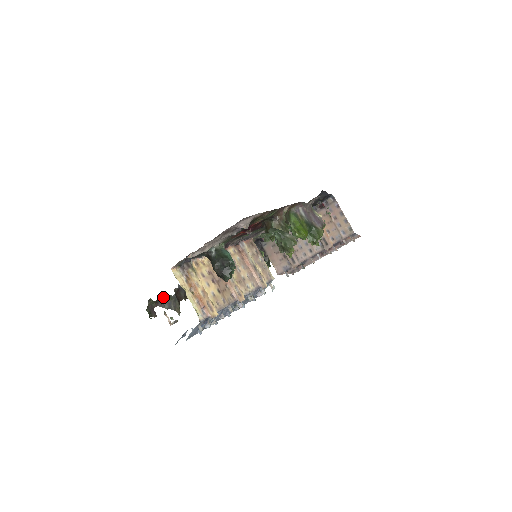
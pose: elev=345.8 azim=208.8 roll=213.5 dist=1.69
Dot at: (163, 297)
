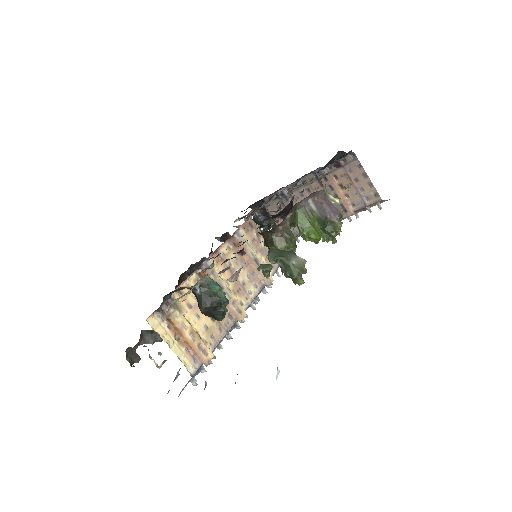
Dot at: (145, 333)
